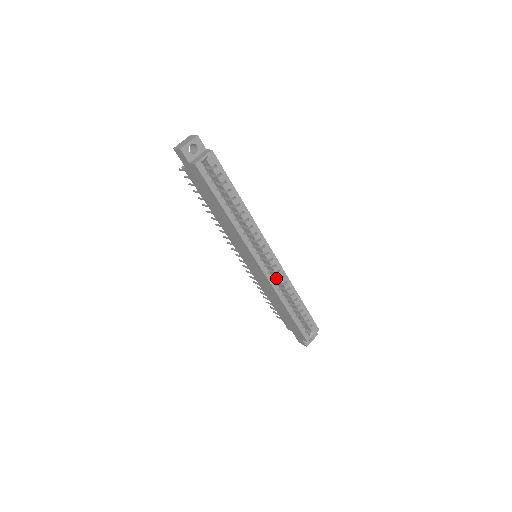
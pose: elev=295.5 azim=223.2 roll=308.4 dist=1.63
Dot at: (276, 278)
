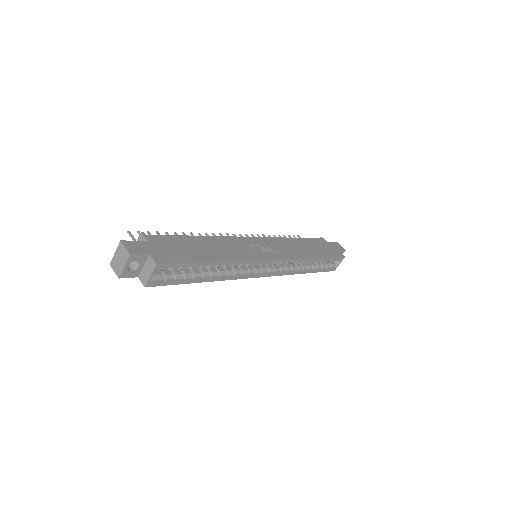
Dot at: occluded
